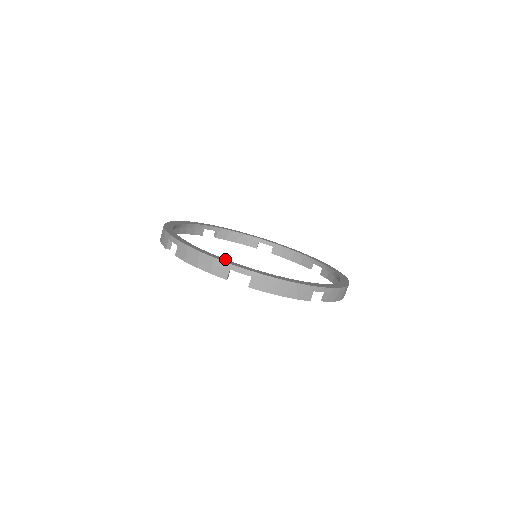
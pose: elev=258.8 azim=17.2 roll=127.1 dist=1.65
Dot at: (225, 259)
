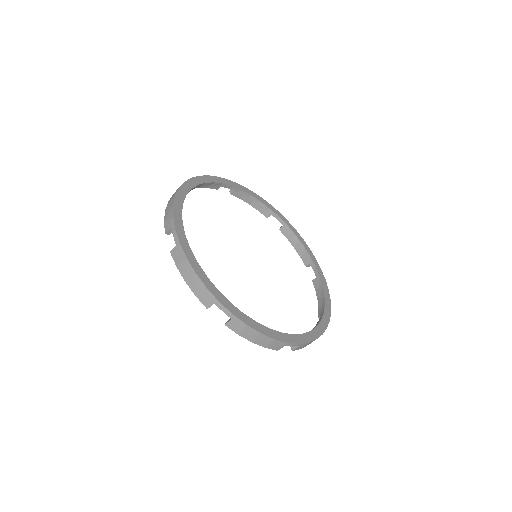
Dot at: (279, 332)
